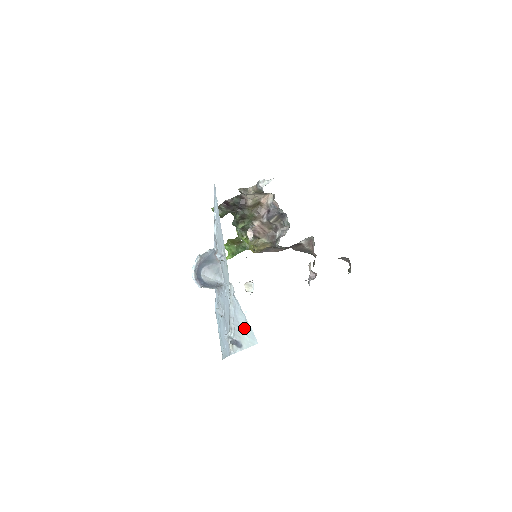
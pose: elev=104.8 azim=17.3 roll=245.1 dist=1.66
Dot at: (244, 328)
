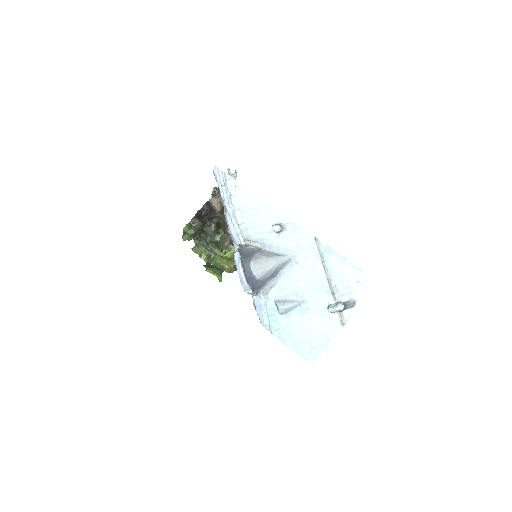
Dot at: (352, 277)
